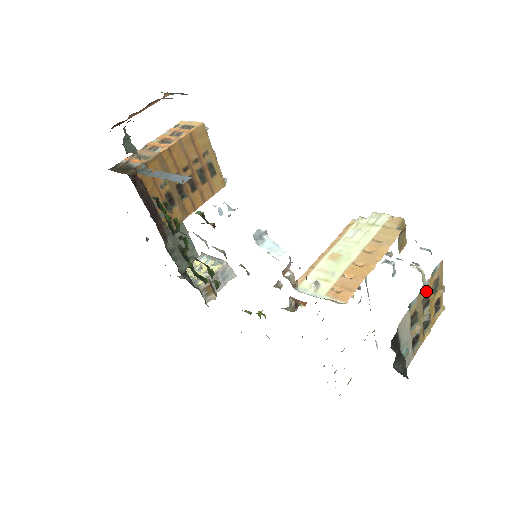
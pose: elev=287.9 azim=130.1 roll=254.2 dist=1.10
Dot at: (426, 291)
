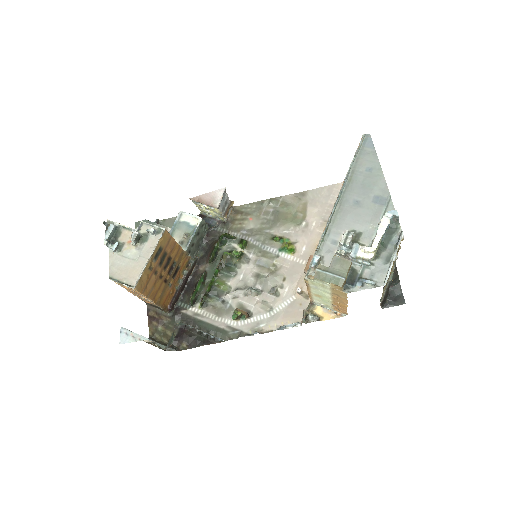
Dot at: occluded
